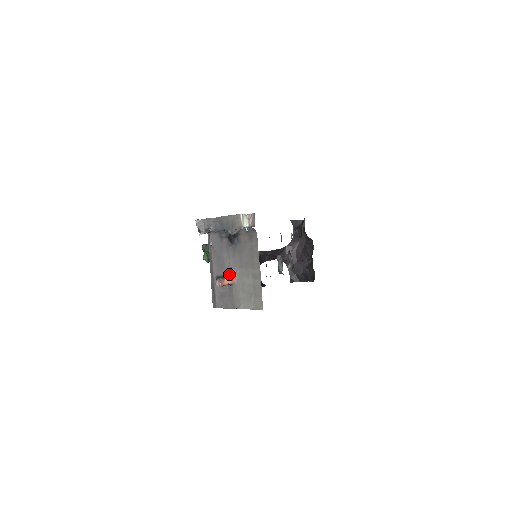
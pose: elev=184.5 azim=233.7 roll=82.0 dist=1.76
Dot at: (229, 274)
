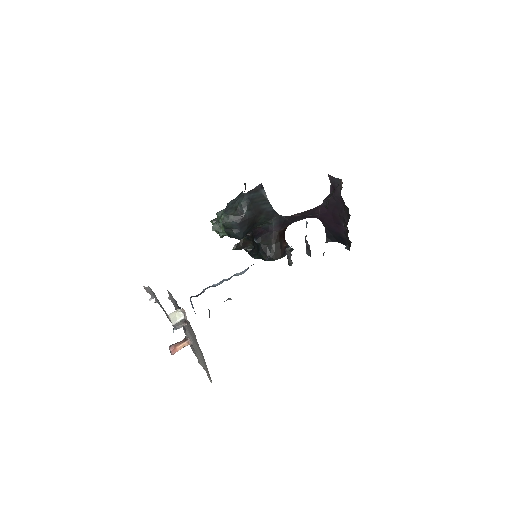
Dot at: (186, 334)
